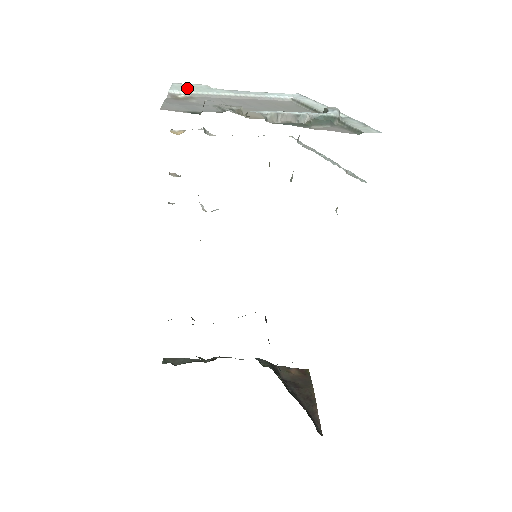
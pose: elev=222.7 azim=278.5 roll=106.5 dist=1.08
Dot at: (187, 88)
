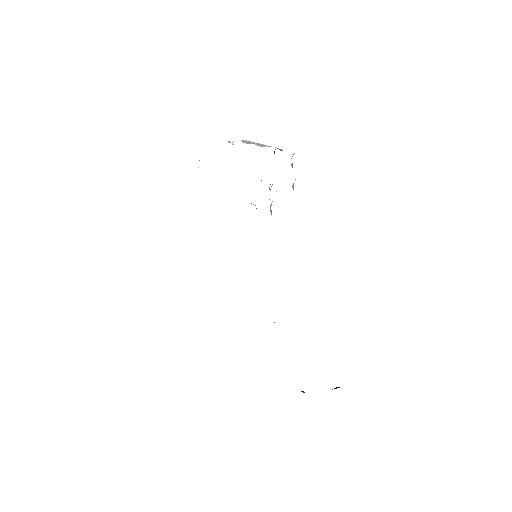
Dot at: occluded
